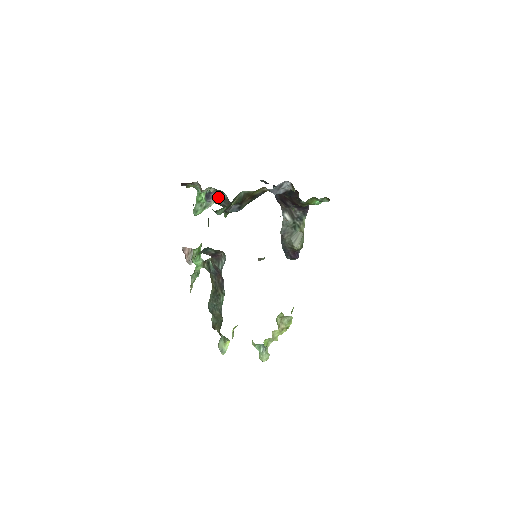
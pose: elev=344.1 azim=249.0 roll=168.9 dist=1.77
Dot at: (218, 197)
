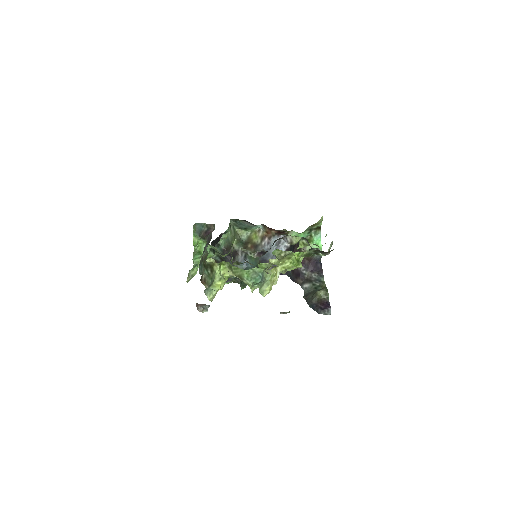
Dot at: occluded
